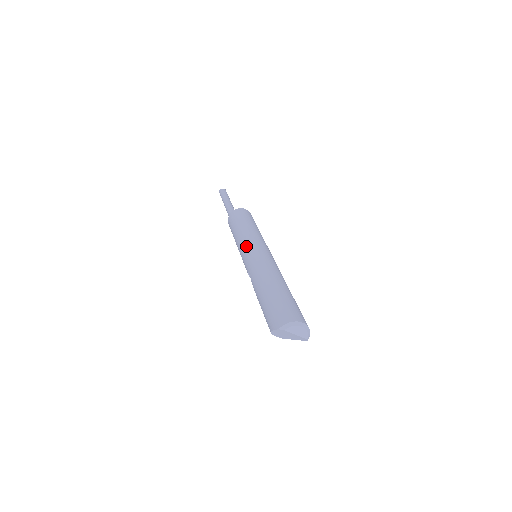
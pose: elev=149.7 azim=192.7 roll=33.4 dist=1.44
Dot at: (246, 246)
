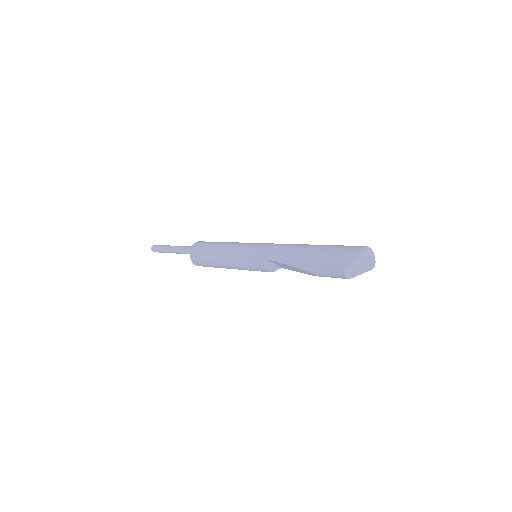
Dot at: (246, 248)
